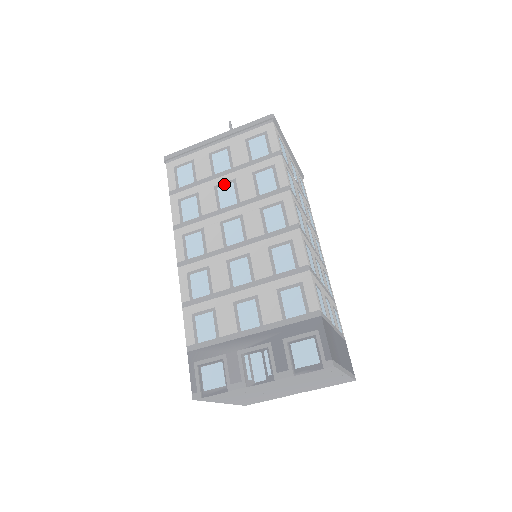
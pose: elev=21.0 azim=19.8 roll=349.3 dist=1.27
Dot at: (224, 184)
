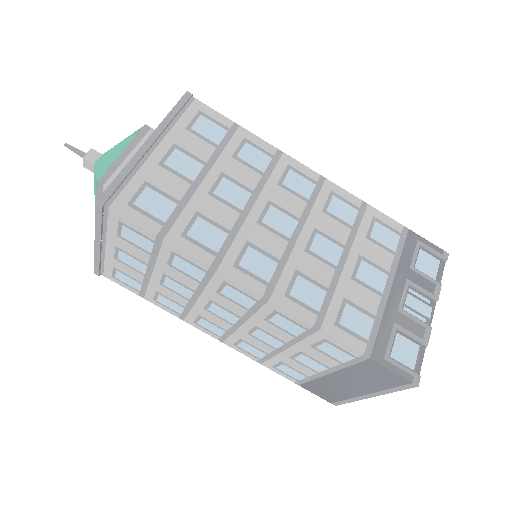
Dot at: (216, 184)
